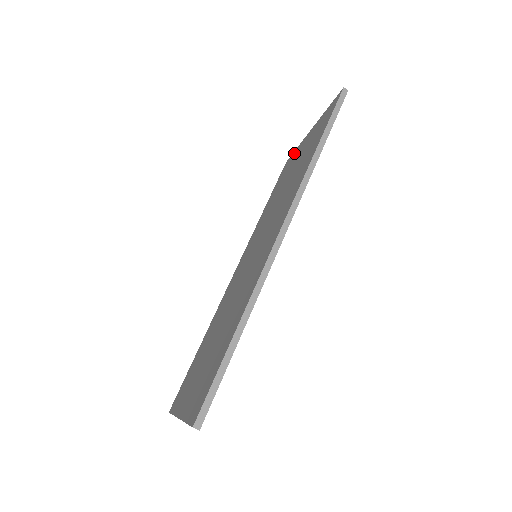
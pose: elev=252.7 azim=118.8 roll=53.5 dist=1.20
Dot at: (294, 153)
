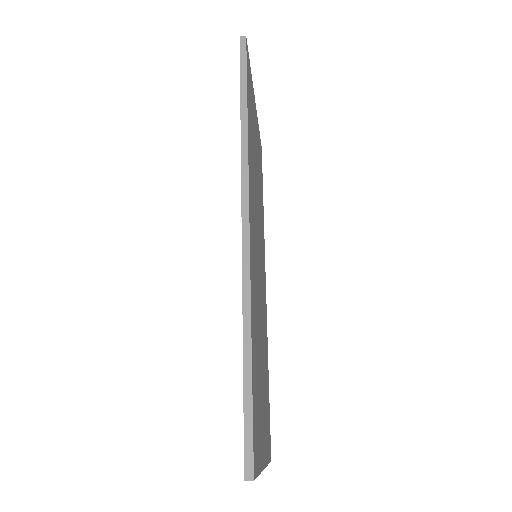
Dot at: occluded
